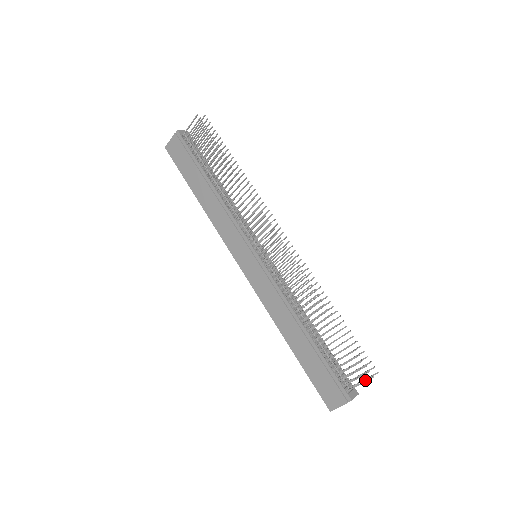
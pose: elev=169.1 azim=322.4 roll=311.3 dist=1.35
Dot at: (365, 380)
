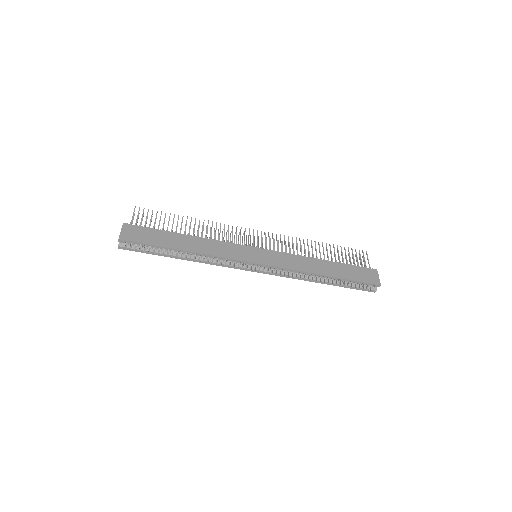
Dot at: (367, 255)
